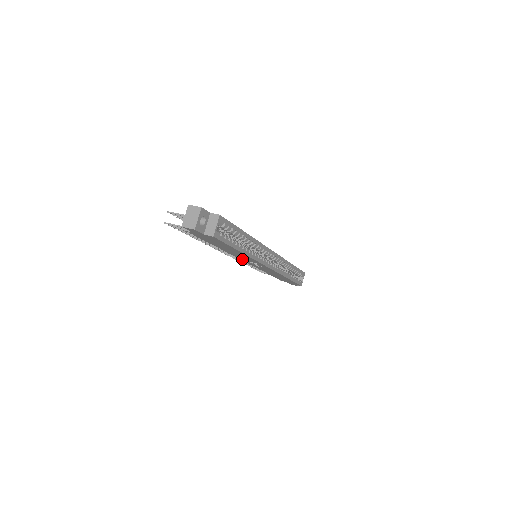
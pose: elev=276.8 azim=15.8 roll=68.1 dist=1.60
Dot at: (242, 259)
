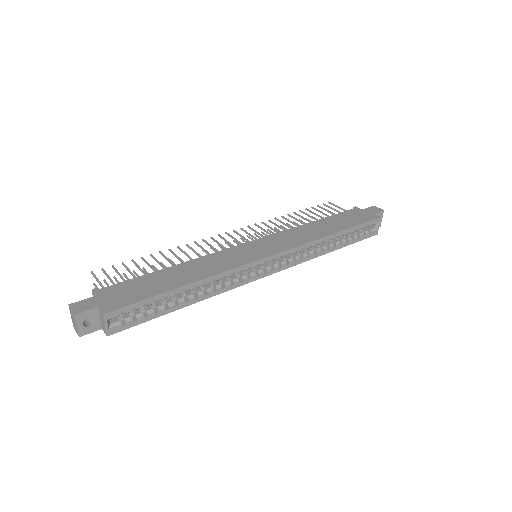
Dot at: occluded
